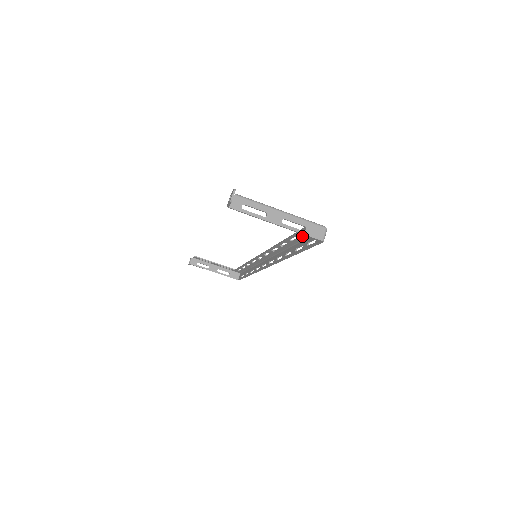
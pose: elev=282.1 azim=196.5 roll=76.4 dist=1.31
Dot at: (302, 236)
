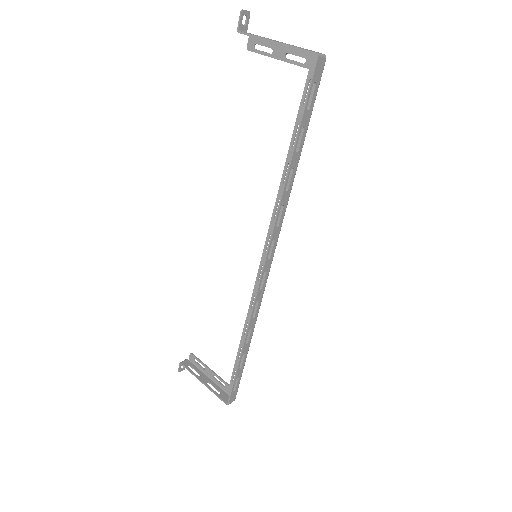
Dot at: occluded
